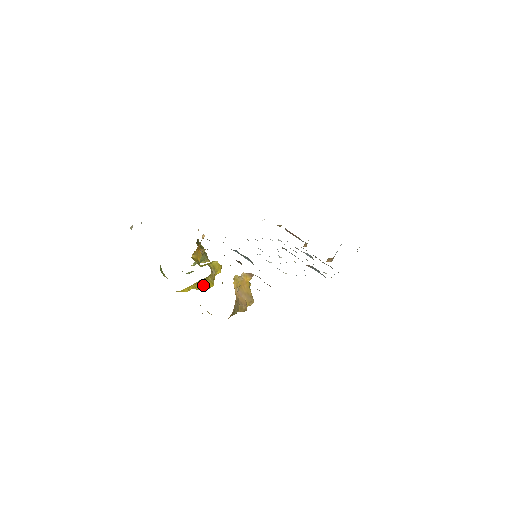
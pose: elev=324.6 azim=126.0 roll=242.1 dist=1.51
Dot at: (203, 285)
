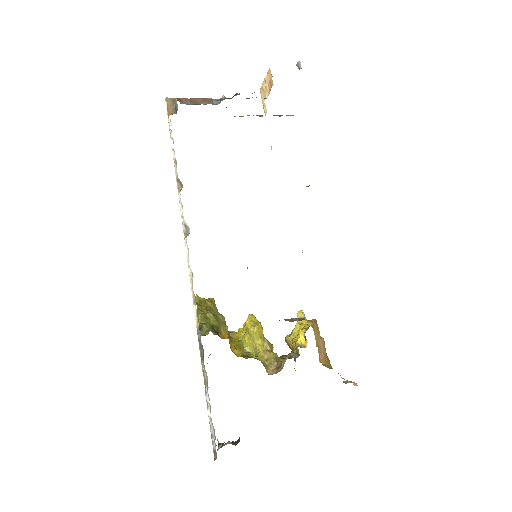
Dot at: occluded
